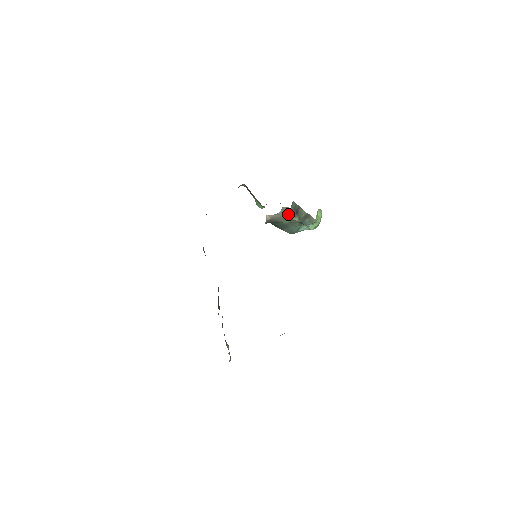
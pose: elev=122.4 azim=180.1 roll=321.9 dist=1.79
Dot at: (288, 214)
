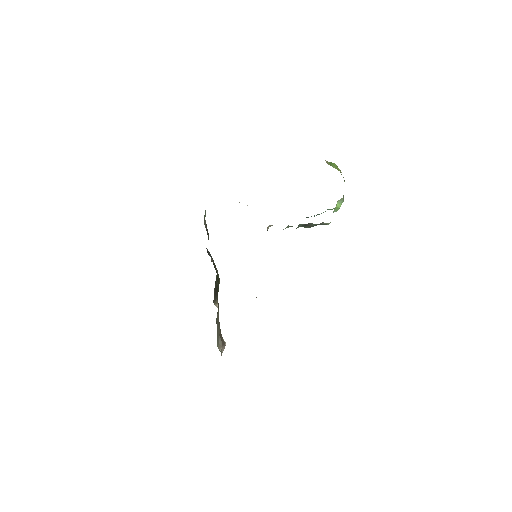
Dot at: occluded
